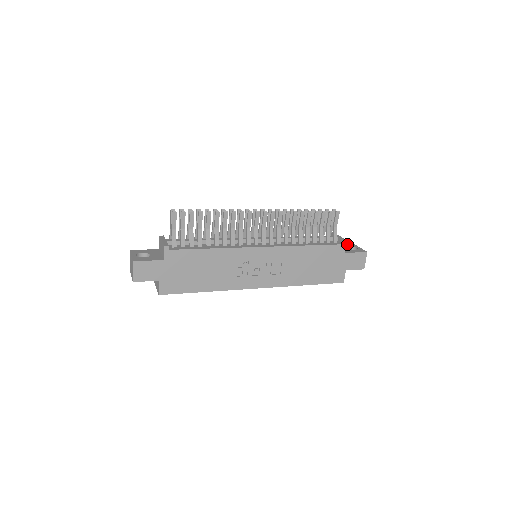
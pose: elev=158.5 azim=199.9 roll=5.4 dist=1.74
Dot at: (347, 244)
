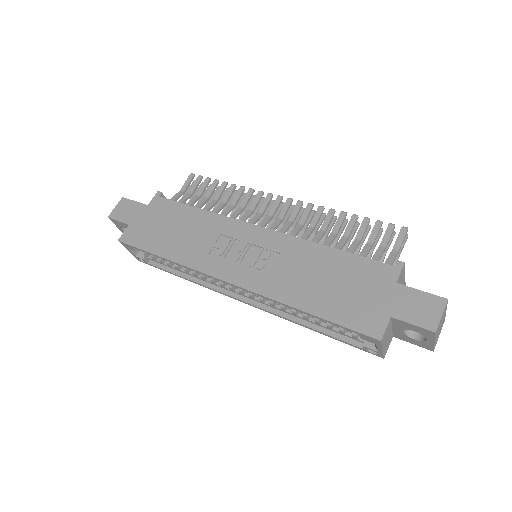
Dot at: occluded
